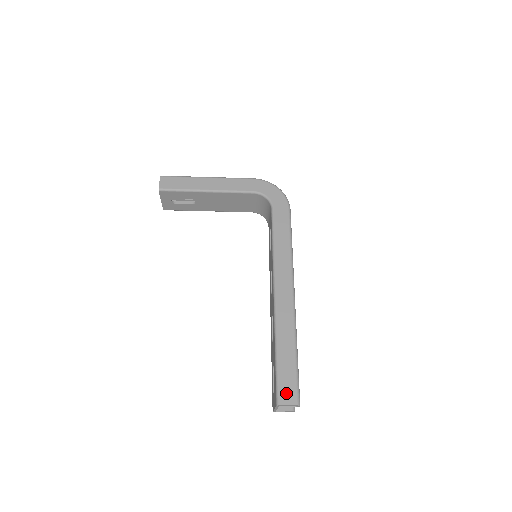
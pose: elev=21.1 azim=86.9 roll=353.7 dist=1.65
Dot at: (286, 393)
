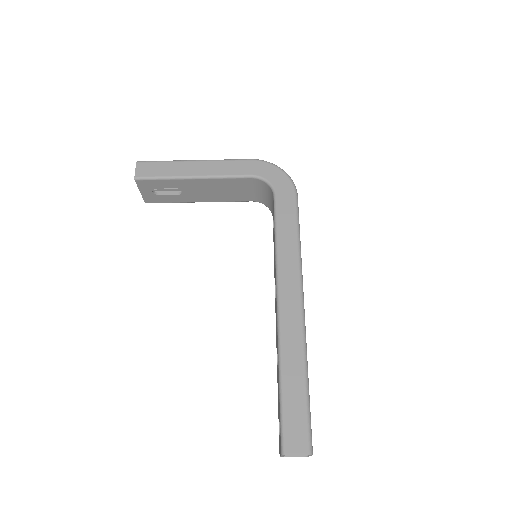
Dot at: (294, 438)
